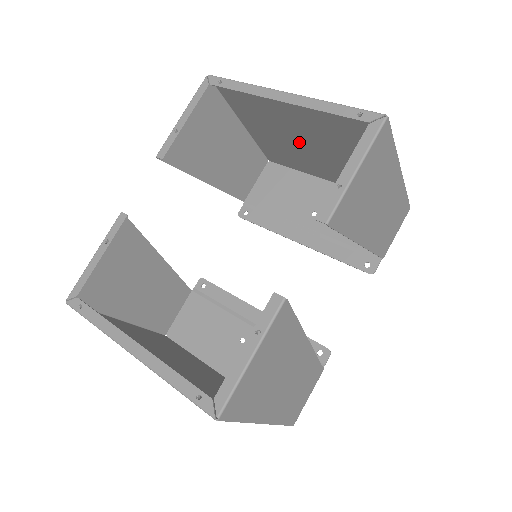
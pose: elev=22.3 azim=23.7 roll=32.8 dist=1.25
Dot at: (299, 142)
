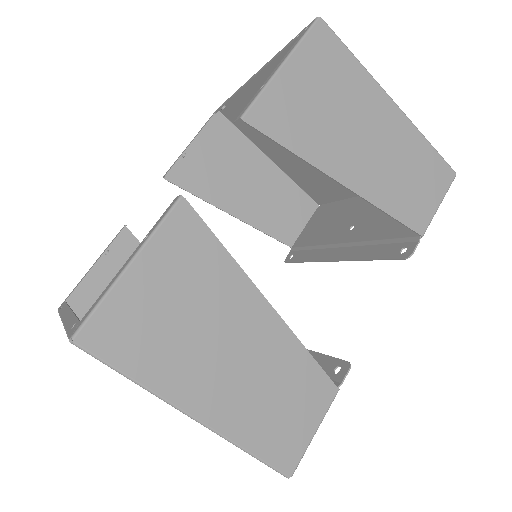
Dot at: occluded
